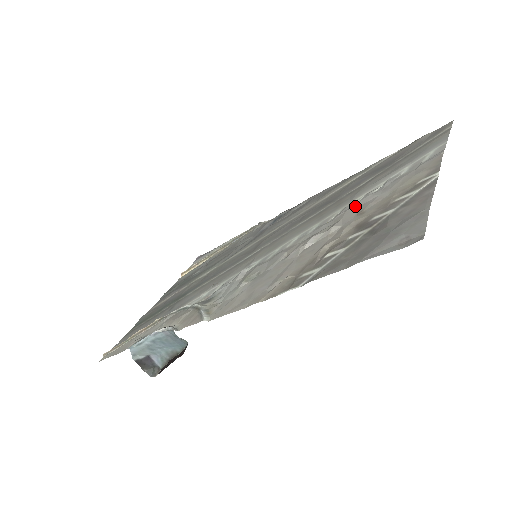
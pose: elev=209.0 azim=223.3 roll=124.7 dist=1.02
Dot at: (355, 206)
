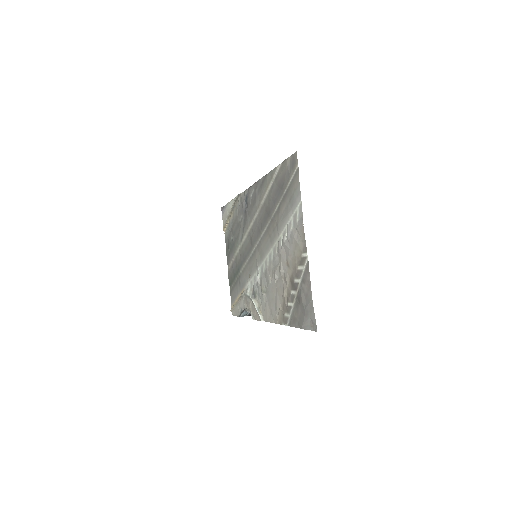
Dot at: (282, 250)
